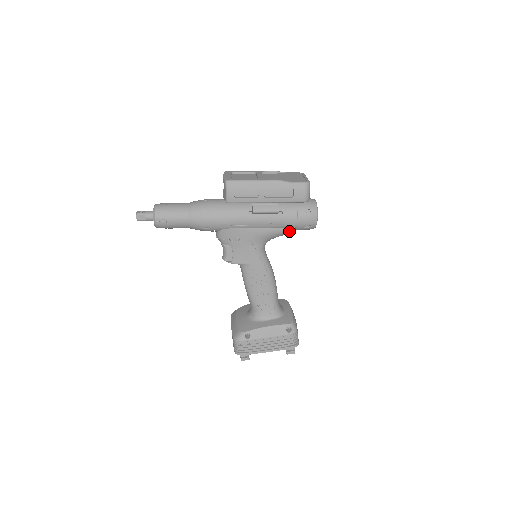
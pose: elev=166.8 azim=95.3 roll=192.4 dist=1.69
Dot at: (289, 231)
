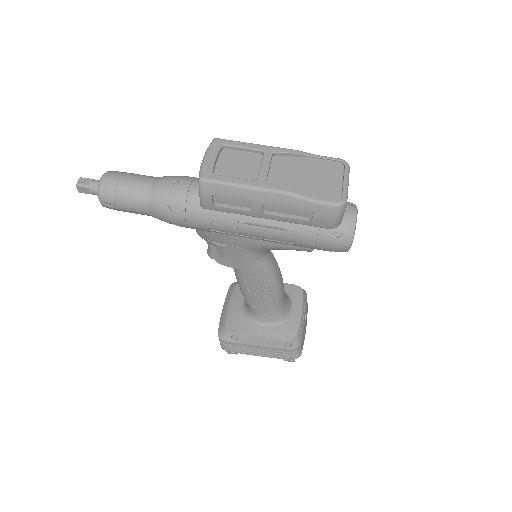
Dot at: (303, 250)
